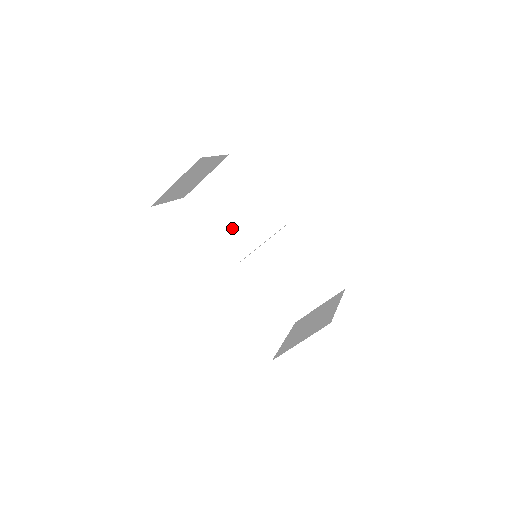
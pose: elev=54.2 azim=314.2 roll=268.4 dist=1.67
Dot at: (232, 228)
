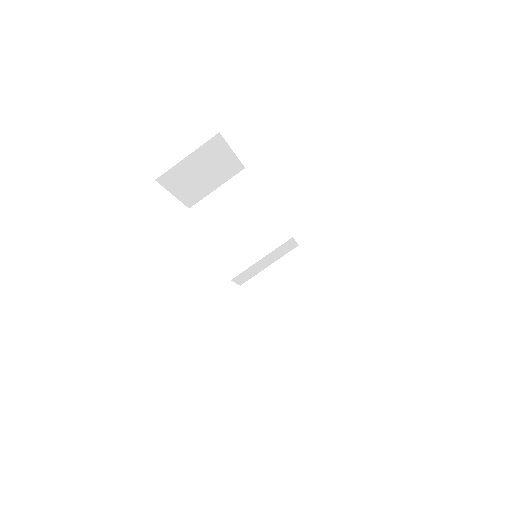
Dot at: (233, 240)
